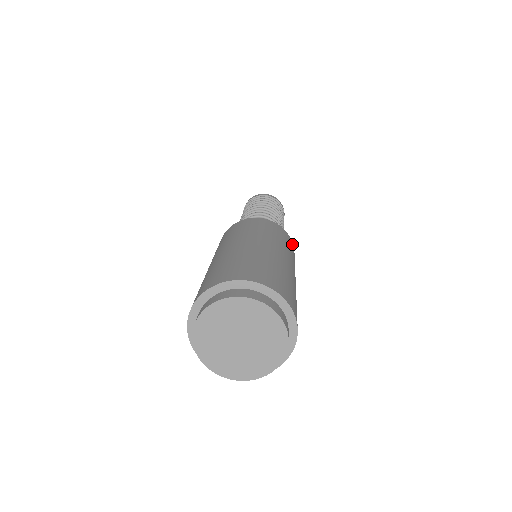
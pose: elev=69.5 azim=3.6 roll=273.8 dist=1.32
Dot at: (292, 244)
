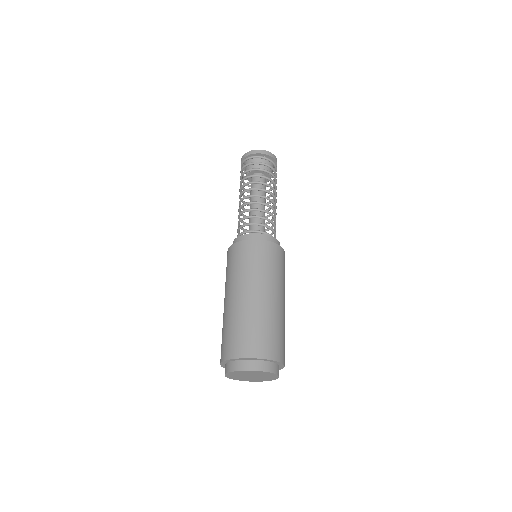
Dot at: occluded
